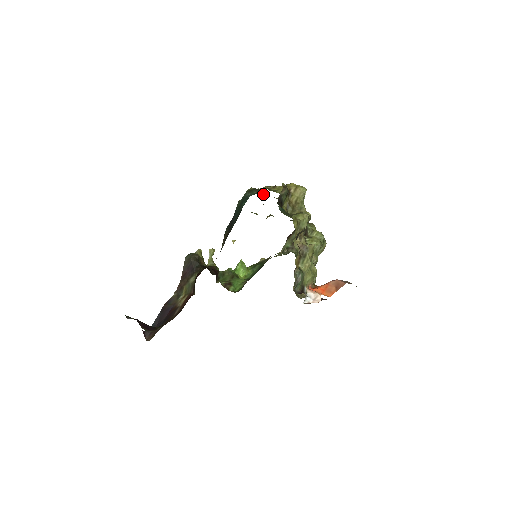
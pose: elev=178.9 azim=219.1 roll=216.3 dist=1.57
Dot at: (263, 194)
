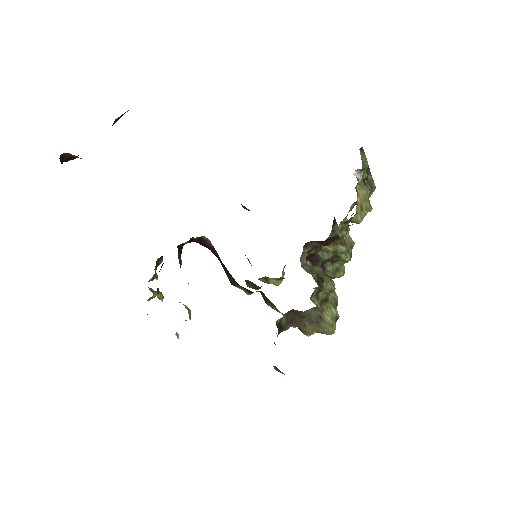
Dot at: occluded
